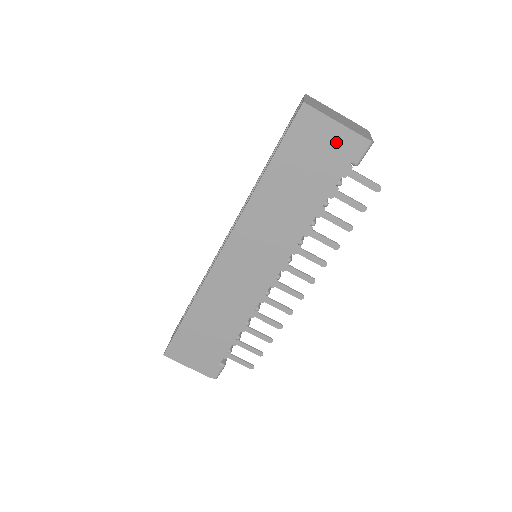
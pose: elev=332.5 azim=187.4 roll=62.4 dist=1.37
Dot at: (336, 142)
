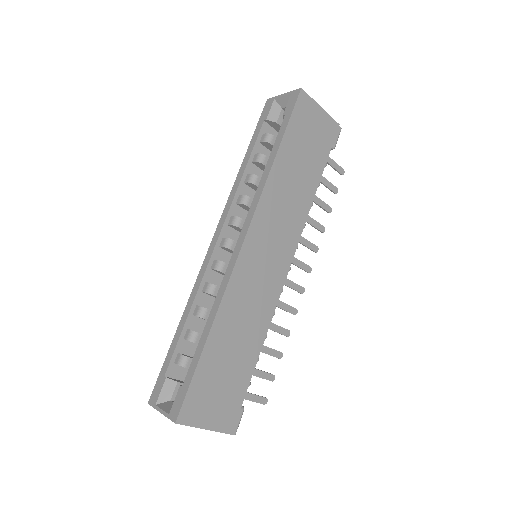
Dot at: (323, 126)
